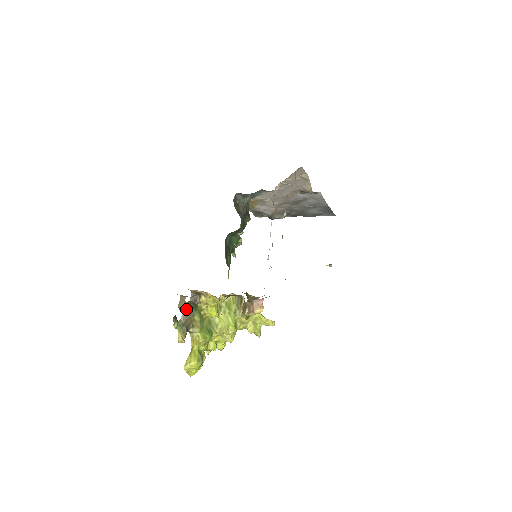
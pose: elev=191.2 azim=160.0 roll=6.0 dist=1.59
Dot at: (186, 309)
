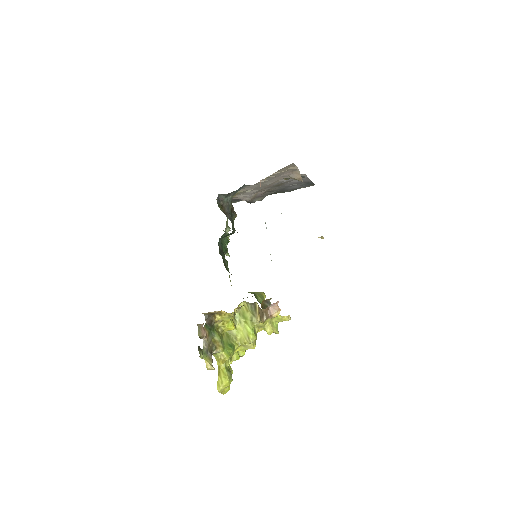
Dot at: (206, 334)
